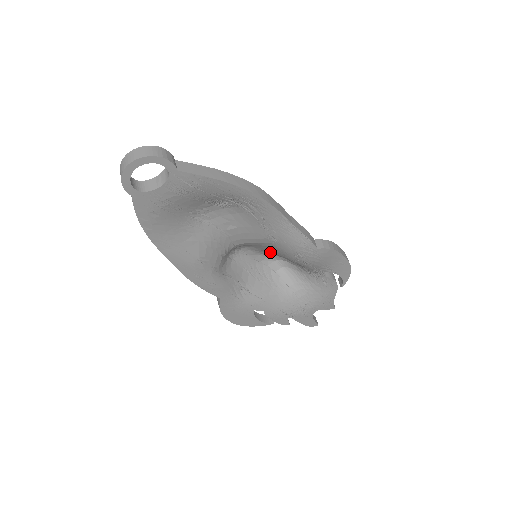
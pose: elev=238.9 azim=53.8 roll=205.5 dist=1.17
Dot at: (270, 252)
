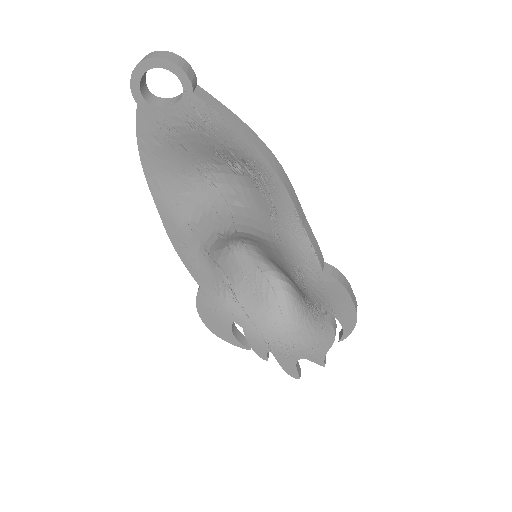
Dot at: (274, 261)
